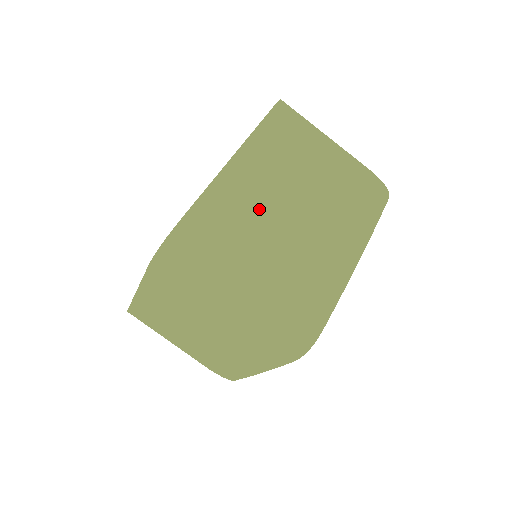
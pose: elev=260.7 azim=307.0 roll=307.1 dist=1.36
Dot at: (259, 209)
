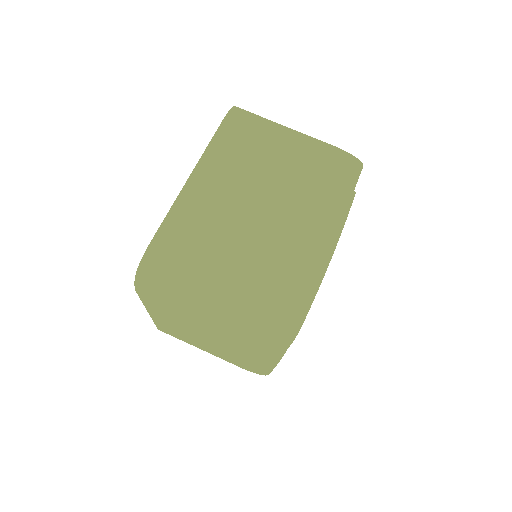
Dot at: (221, 218)
